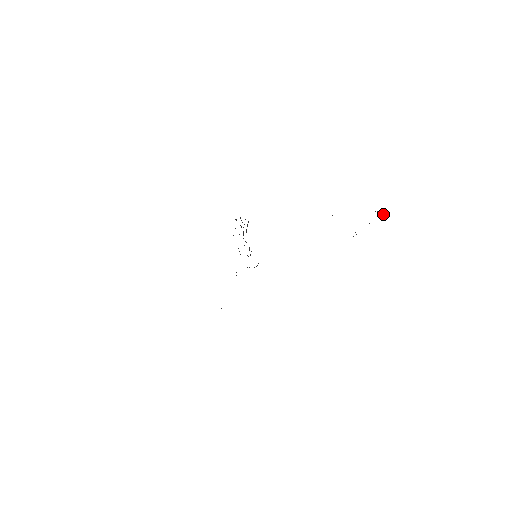
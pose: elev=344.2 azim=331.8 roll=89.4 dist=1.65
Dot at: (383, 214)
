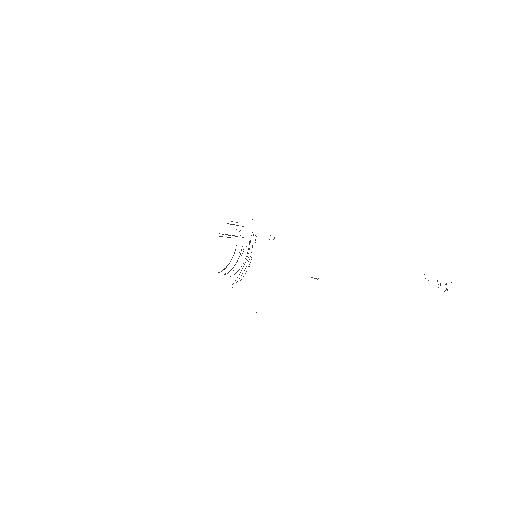
Dot at: occluded
